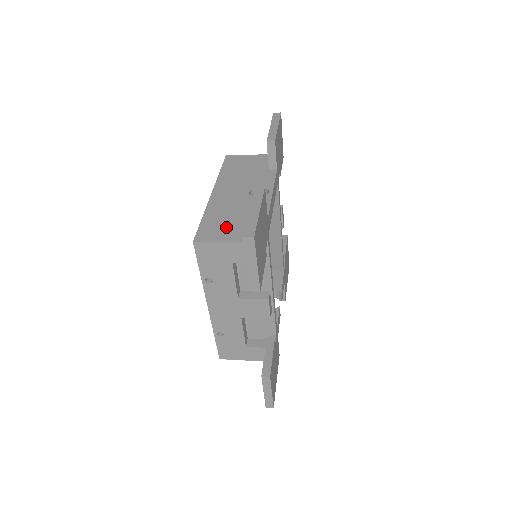
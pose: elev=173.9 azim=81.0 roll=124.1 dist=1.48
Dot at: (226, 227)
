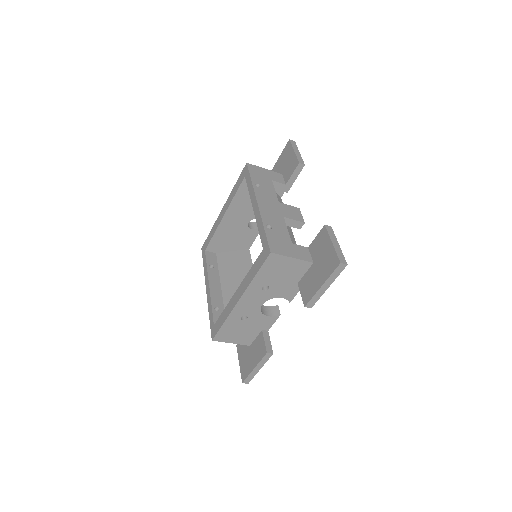
Dot at: occluded
